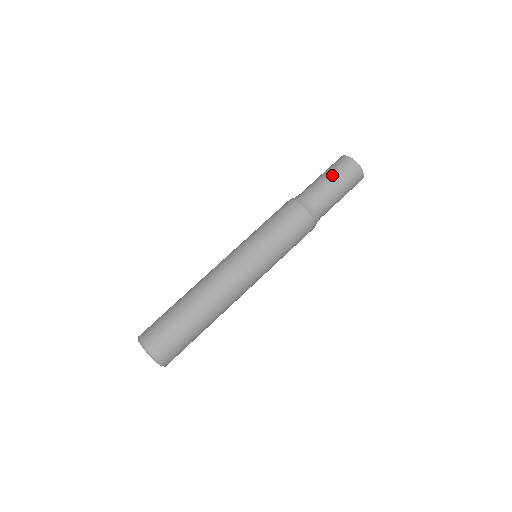
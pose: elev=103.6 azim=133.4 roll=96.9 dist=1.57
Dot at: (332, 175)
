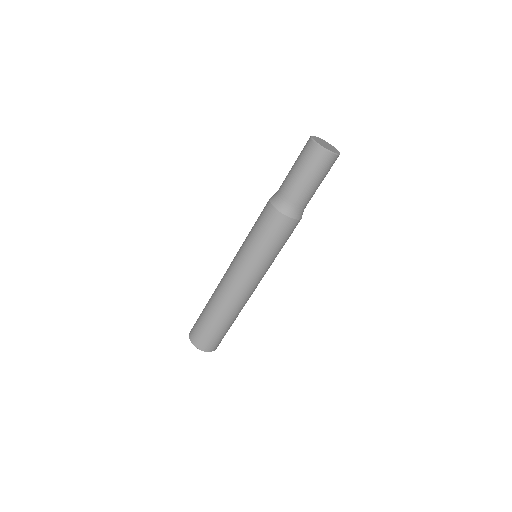
Dot at: (297, 166)
